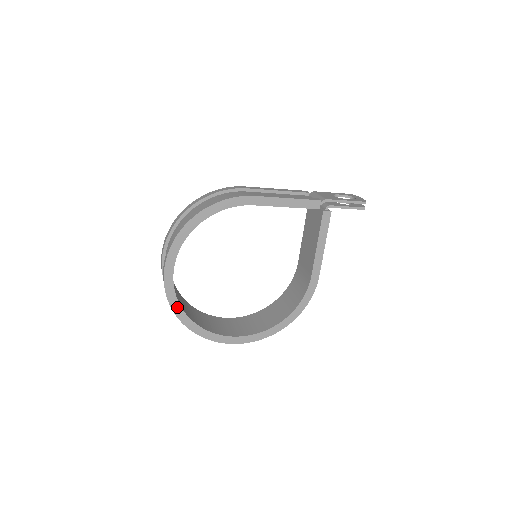
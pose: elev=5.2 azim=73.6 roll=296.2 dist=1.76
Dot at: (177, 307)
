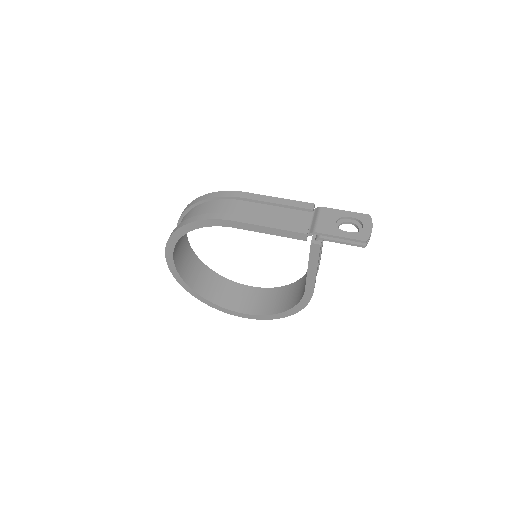
Dot at: (184, 284)
